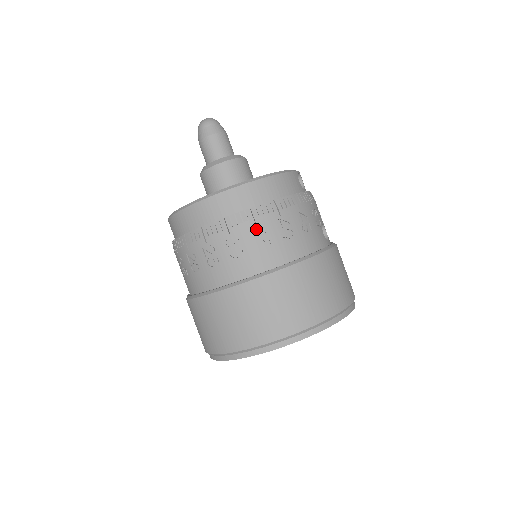
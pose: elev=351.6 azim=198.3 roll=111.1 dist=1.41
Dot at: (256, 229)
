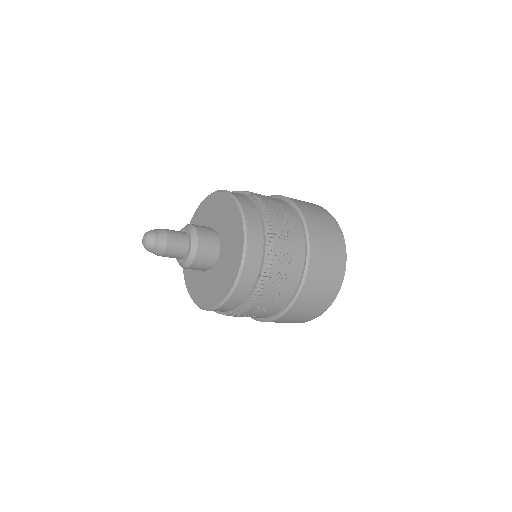
Dot at: (280, 236)
